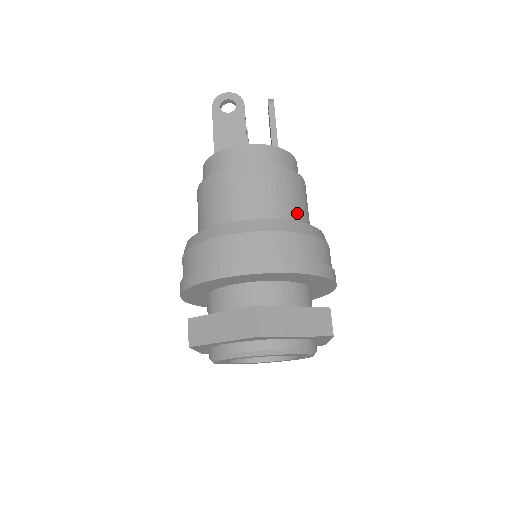
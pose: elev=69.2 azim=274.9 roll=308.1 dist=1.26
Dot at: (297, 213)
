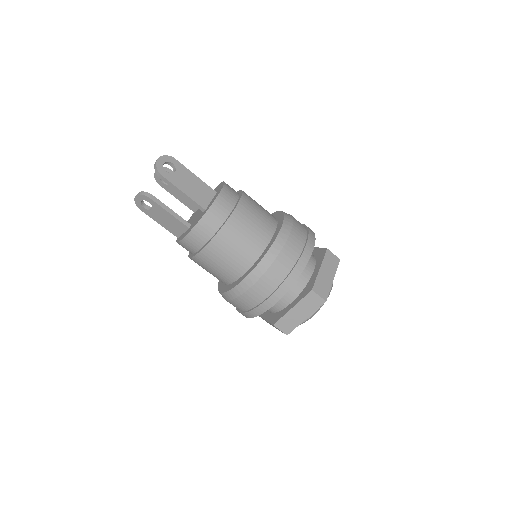
Dot at: (247, 253)
